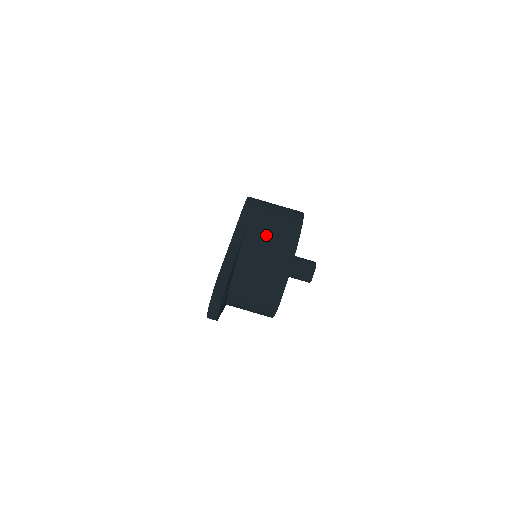
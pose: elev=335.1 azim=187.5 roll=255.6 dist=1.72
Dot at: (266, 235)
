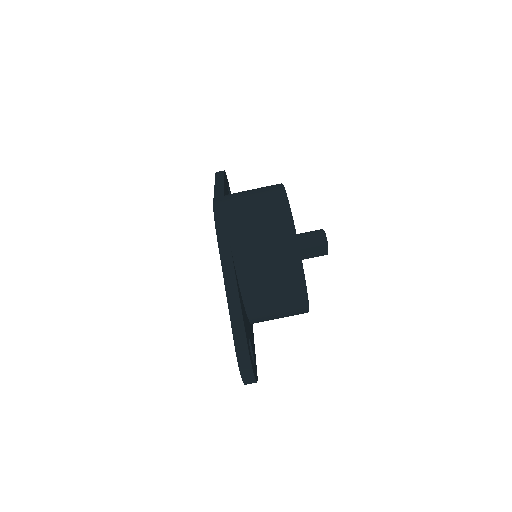
Dot at: (259, 256)
